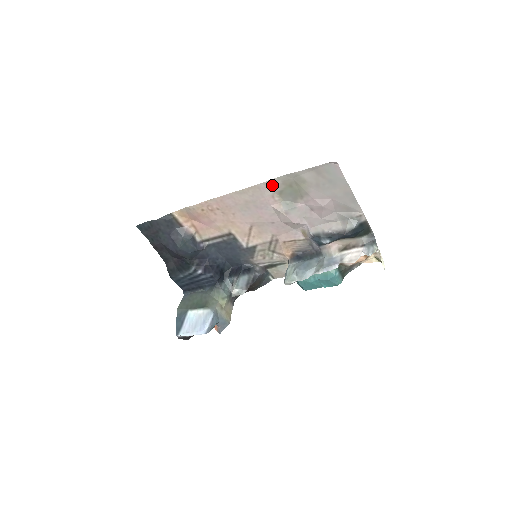
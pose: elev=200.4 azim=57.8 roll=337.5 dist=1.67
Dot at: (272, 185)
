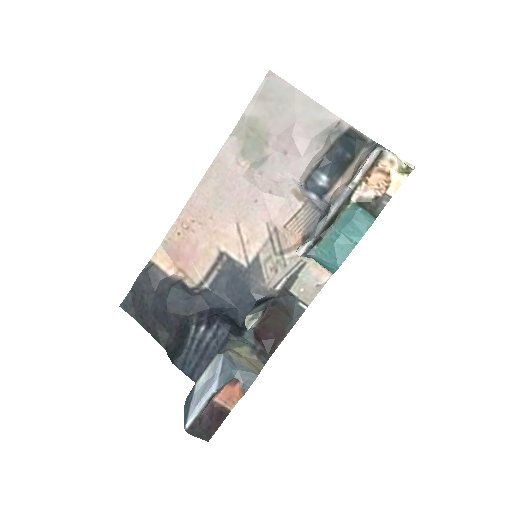
Dot at: (230, 148)
